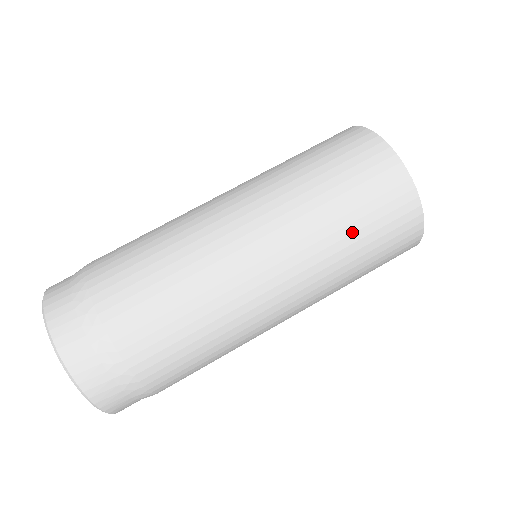
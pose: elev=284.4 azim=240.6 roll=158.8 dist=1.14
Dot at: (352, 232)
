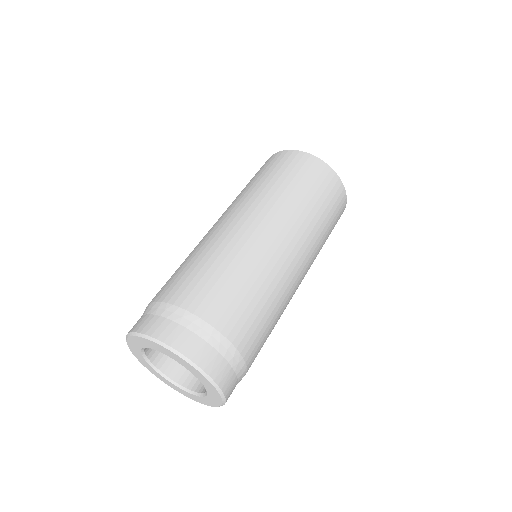
Dot at: (299, 191)
